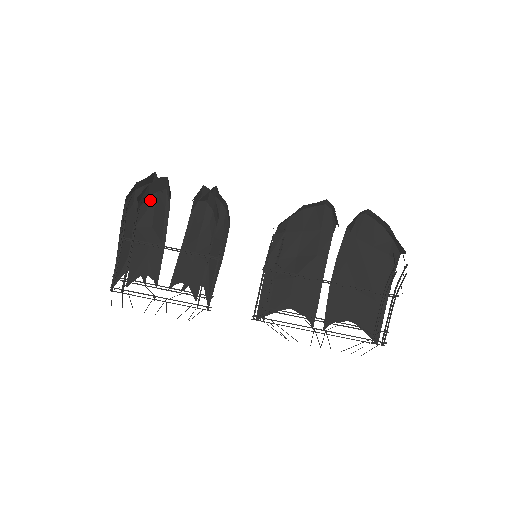
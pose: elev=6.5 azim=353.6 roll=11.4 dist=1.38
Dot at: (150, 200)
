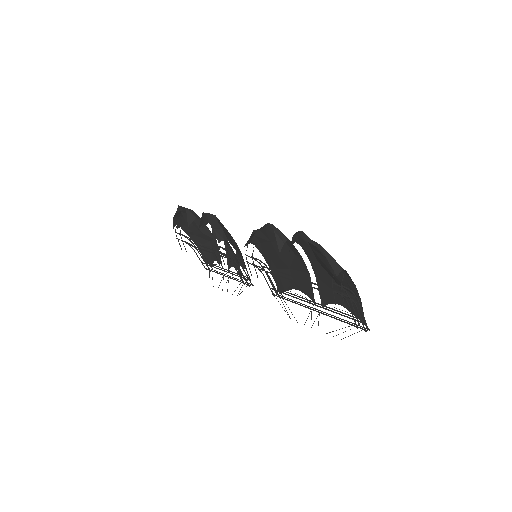
Dot at: occluded
